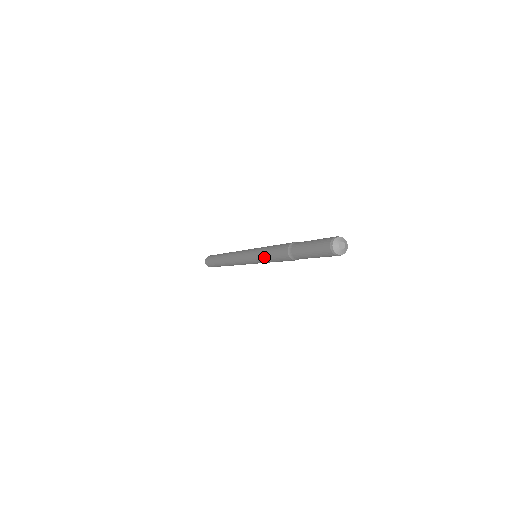
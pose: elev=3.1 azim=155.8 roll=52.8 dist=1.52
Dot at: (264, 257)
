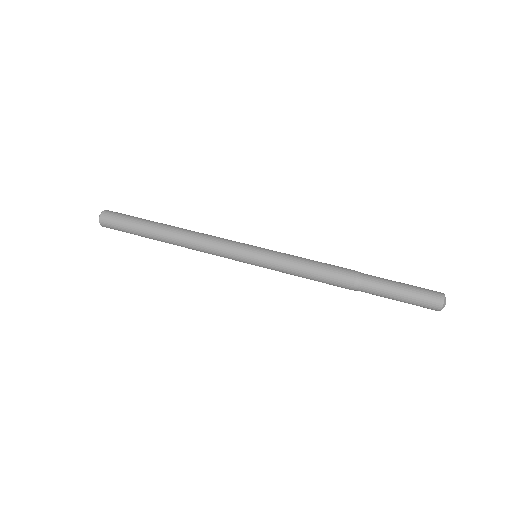
Dot at: (295, 267)
